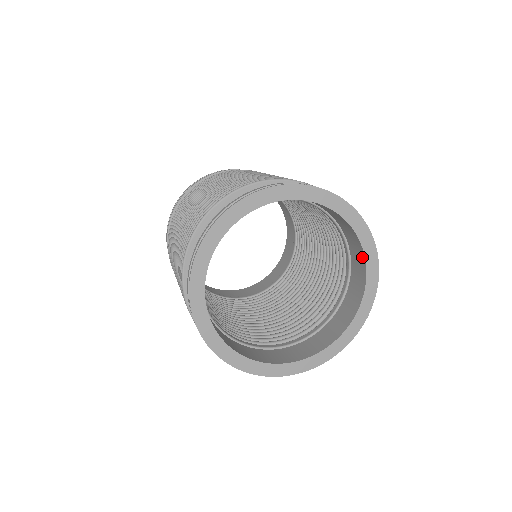
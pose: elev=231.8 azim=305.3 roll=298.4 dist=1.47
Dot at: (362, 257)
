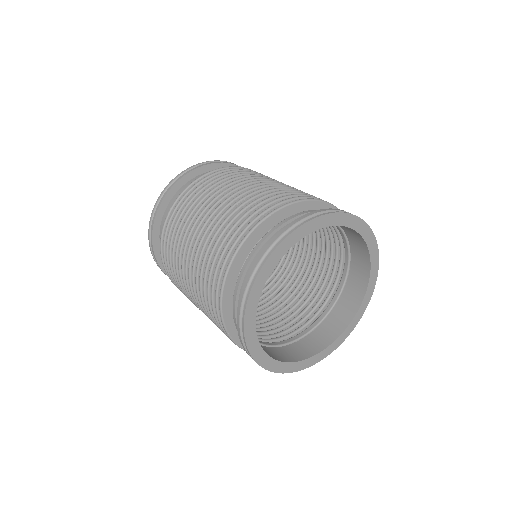
Dot at: (366, 277)
